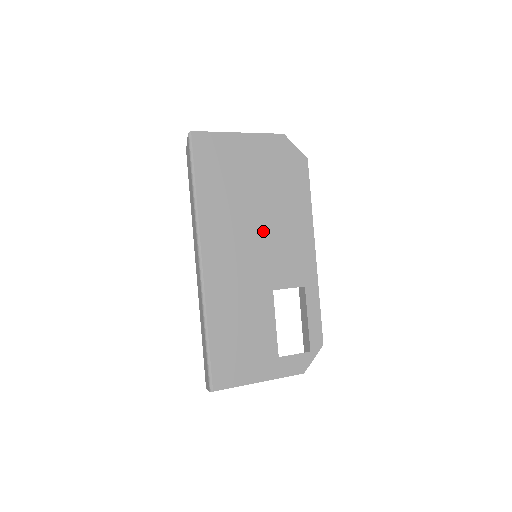
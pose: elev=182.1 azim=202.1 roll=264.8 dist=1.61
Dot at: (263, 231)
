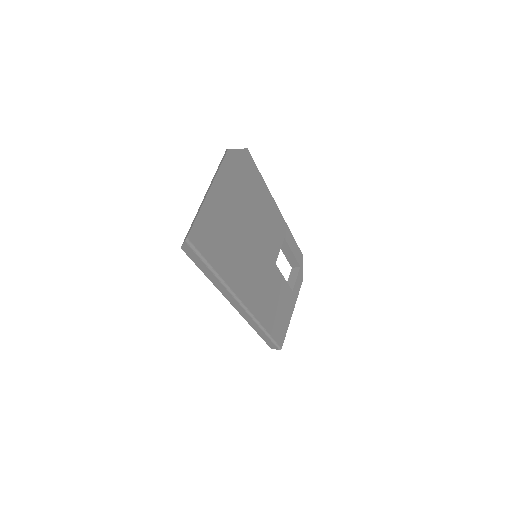
Dot at: (255, 239)
